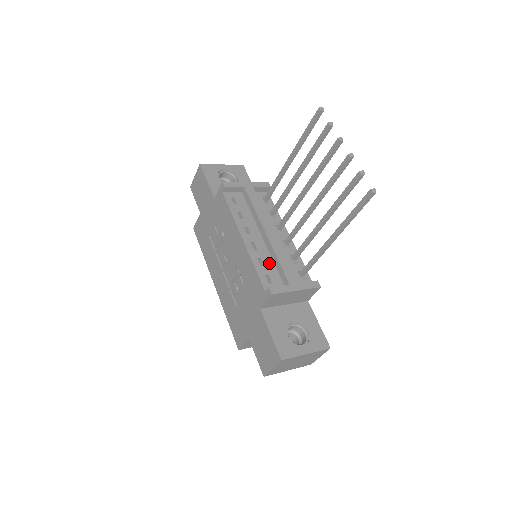
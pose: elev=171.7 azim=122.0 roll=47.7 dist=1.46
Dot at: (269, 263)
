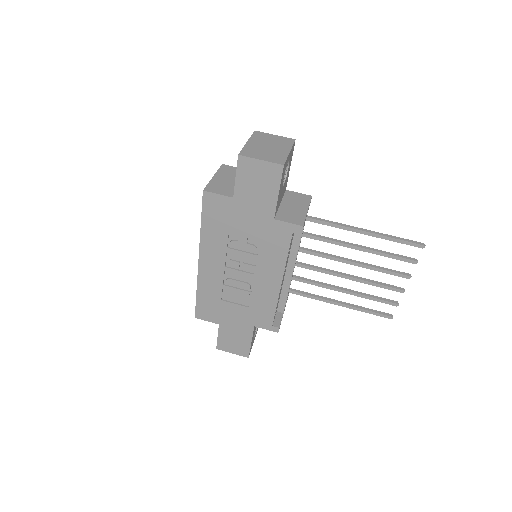
Dot at: occluded
